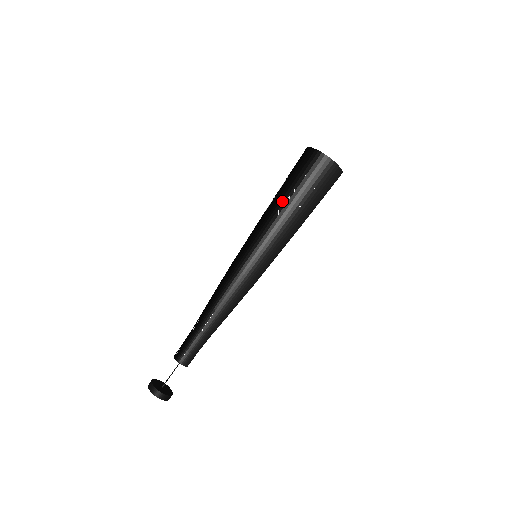
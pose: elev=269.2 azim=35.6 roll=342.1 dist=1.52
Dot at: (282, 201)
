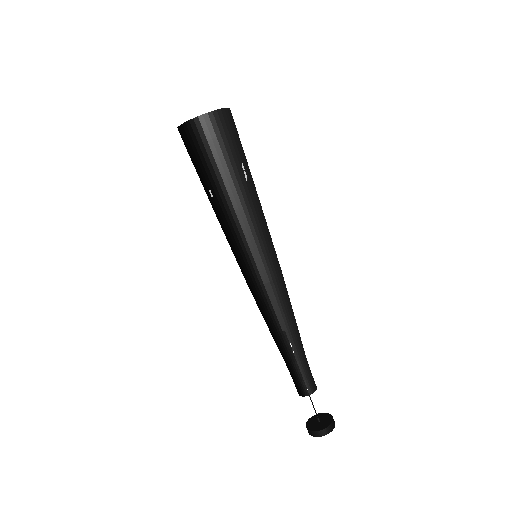
Dot at: (221, 195)
